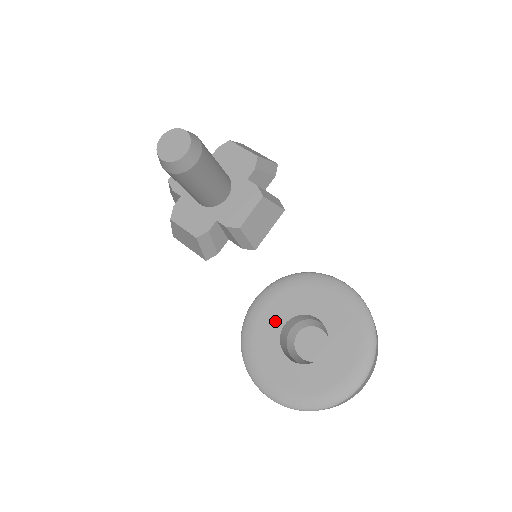
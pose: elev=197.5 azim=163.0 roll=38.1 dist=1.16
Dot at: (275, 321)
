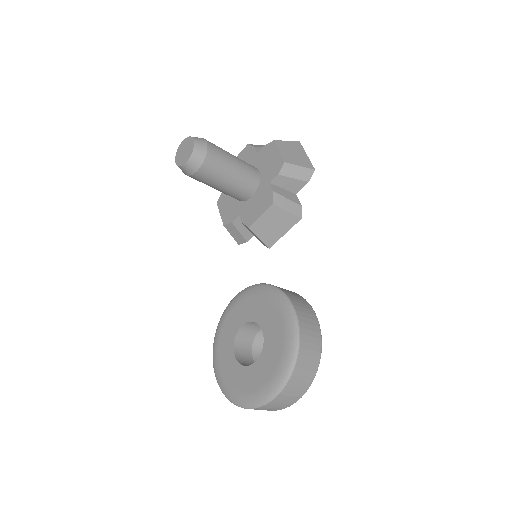
Dot at: (239, 319)
